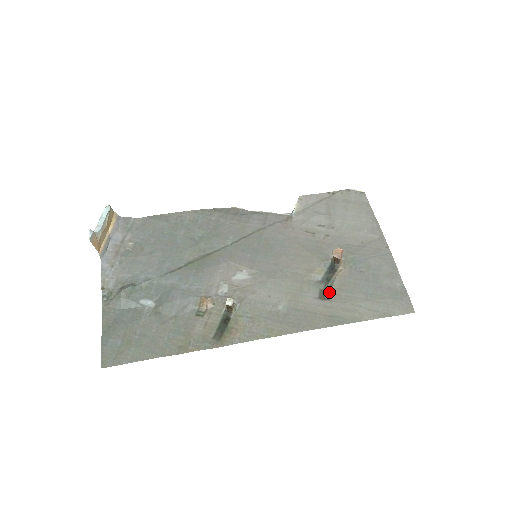
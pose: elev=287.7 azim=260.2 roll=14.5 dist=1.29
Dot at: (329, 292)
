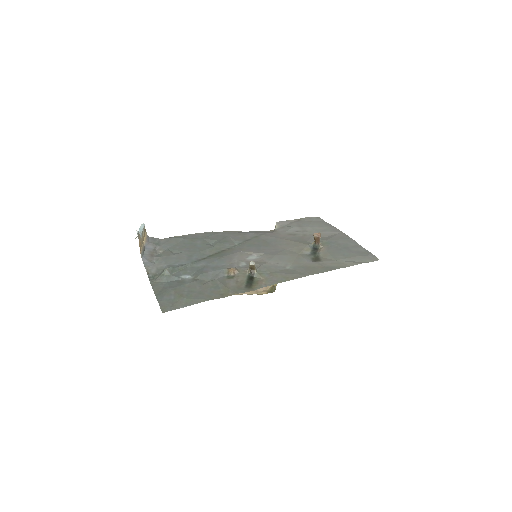
Dot at: (318, 258)
